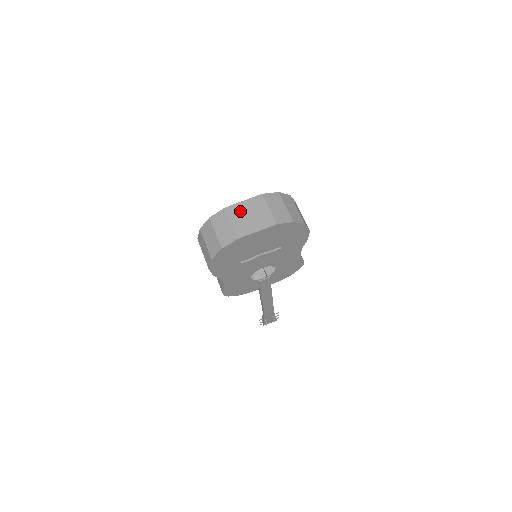
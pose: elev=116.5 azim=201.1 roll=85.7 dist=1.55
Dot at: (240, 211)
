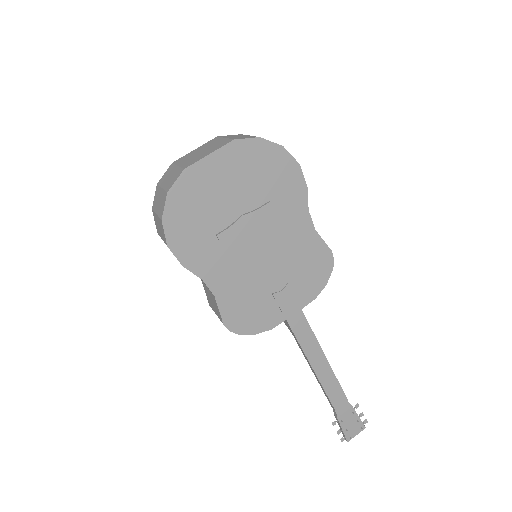
Dot at: (190, 155)
